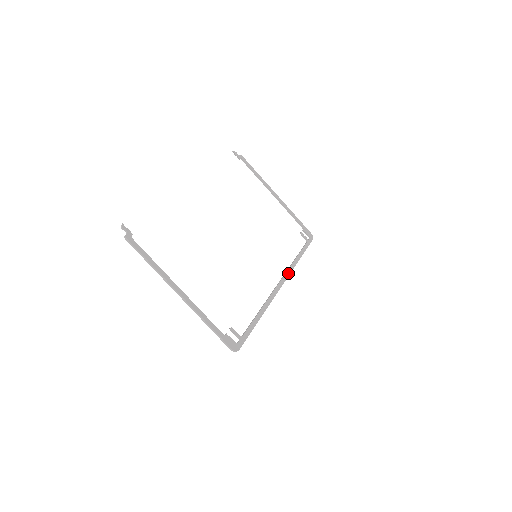
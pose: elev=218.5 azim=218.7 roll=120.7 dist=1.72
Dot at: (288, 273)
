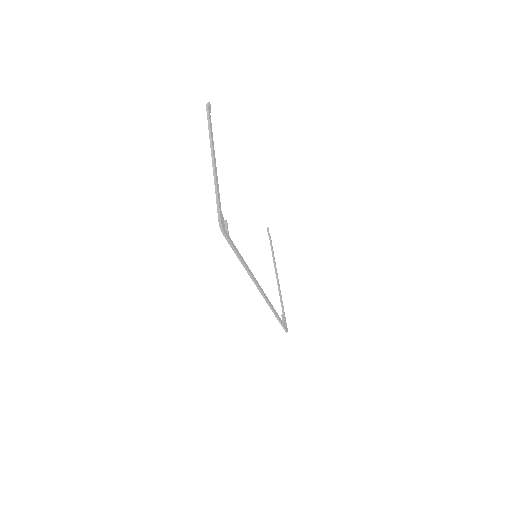
Dot at: (268, 300)
